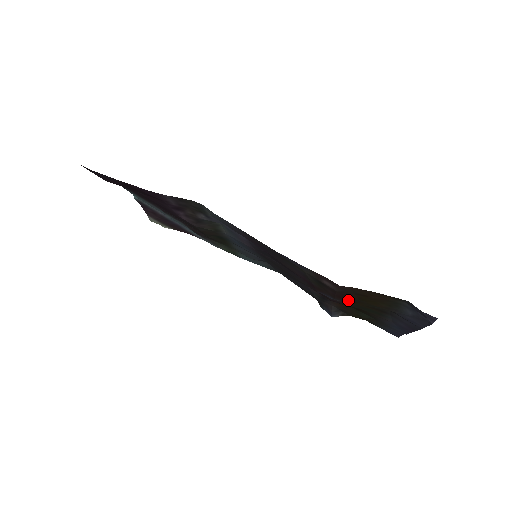
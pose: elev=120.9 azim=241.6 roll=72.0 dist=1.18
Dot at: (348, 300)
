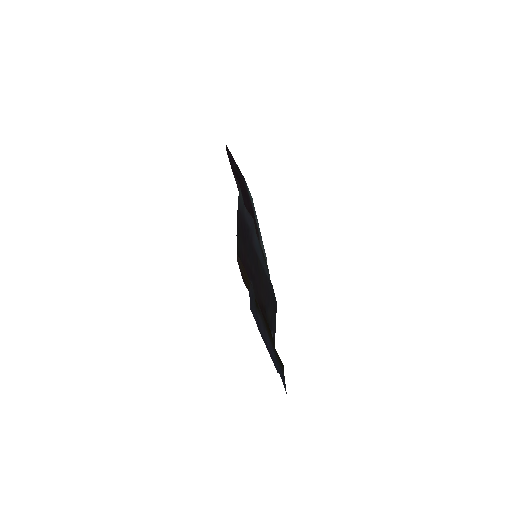
Dot at: (246, 284)
